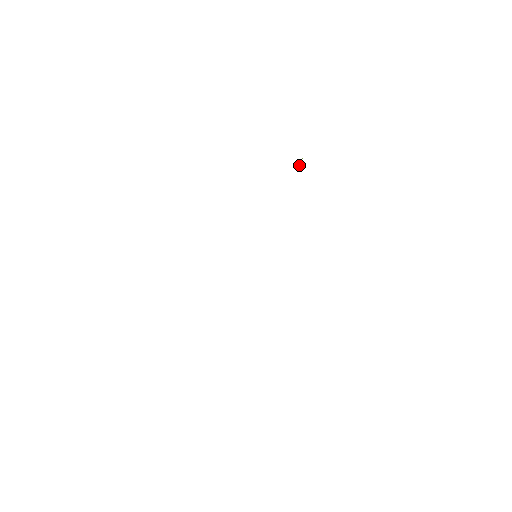
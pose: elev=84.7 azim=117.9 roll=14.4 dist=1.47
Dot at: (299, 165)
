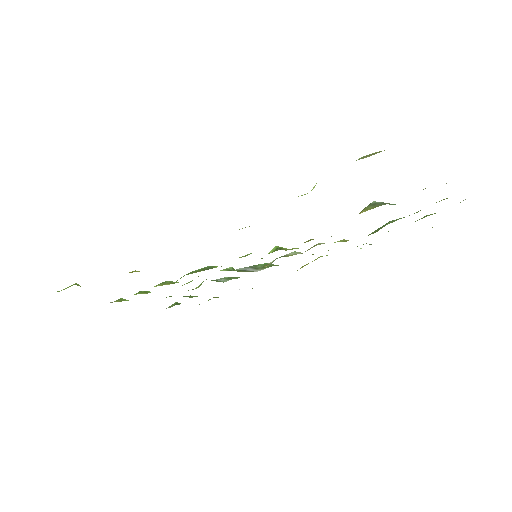
Dot at: occluded
